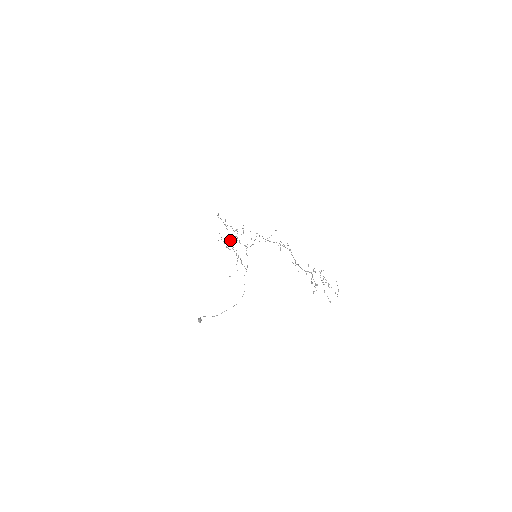
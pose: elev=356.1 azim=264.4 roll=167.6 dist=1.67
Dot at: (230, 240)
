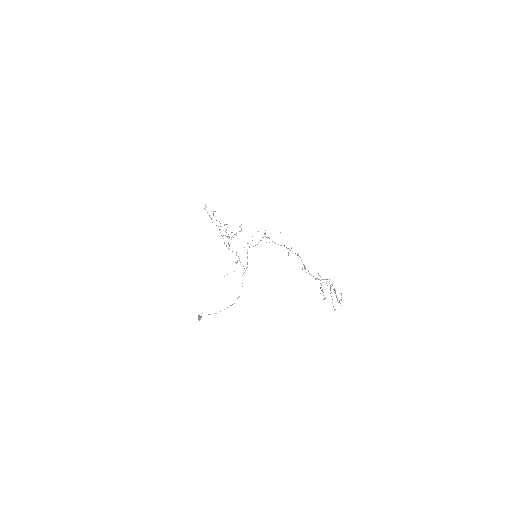
Dot at: (226, 236)
